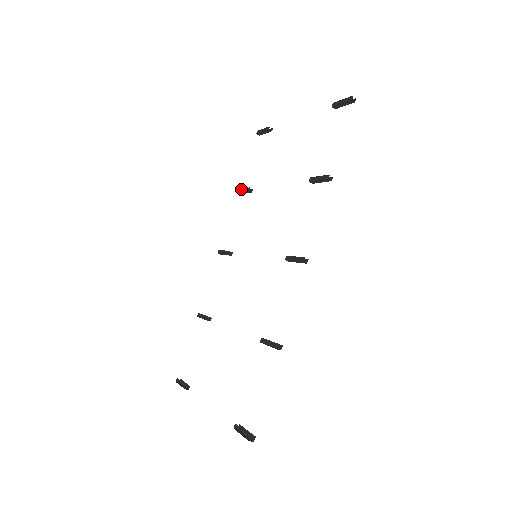
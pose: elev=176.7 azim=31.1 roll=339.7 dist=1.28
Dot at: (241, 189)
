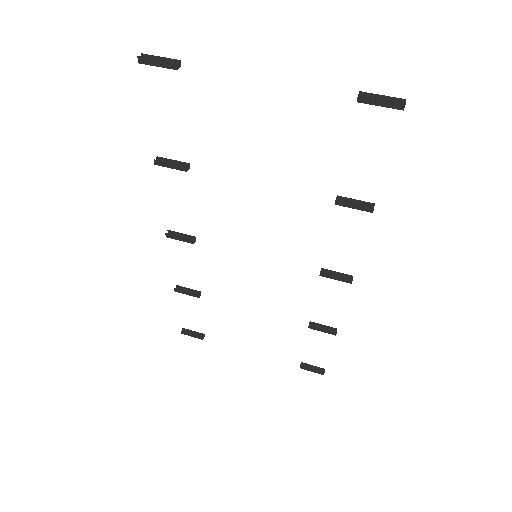
Dot at: (161, 161)
